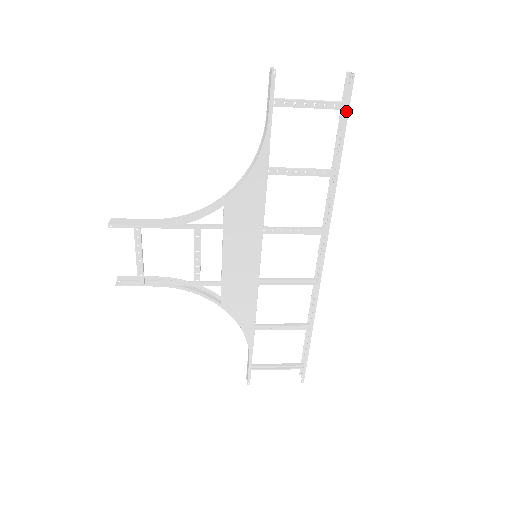
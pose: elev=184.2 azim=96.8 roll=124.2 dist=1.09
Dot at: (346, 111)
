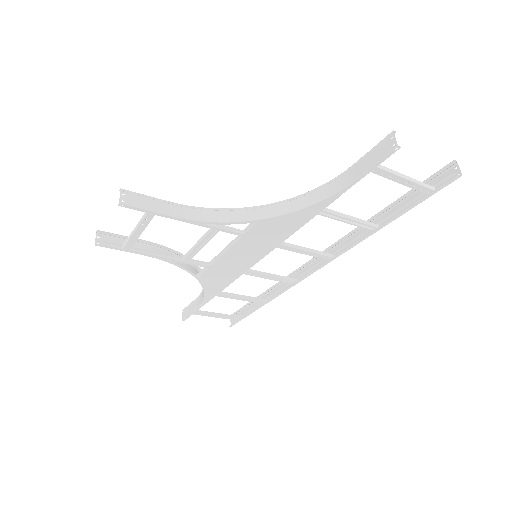
Dot at: (427, 196)
